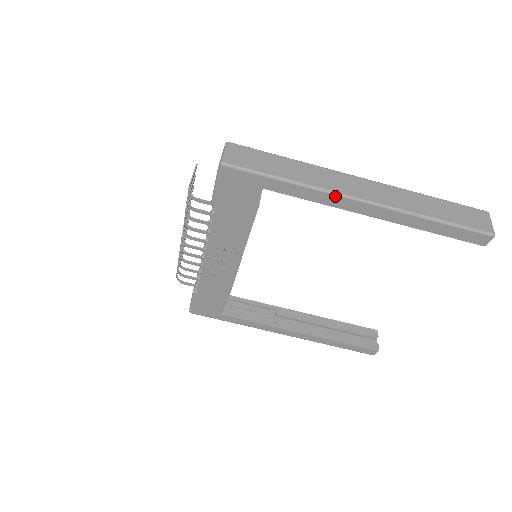
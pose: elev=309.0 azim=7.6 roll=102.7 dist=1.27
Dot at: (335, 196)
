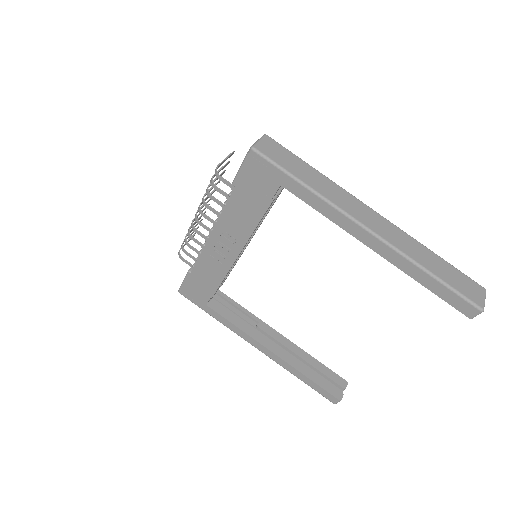
Dot at: (343, 215)
